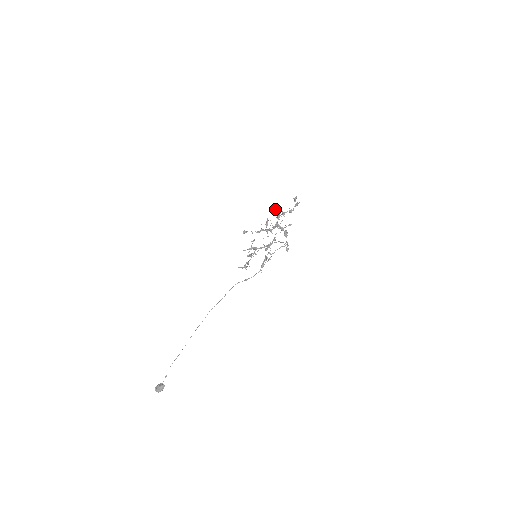
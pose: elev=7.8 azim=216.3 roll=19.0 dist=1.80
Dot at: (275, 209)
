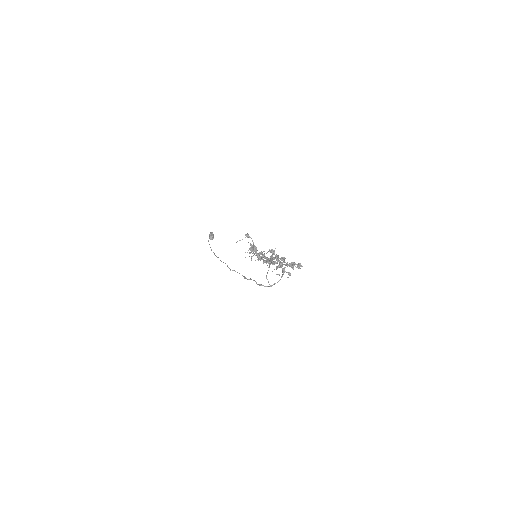
Dot at: (271, 252)
